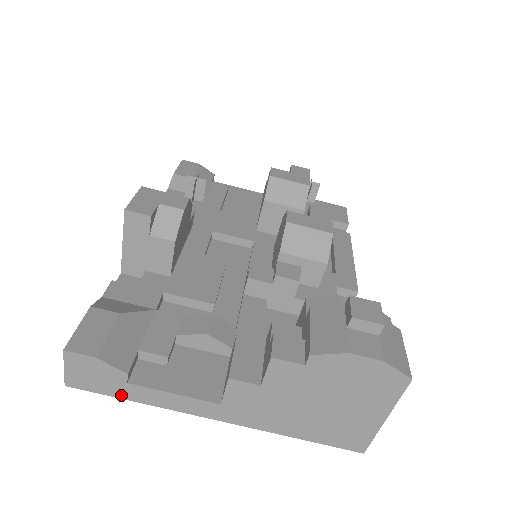
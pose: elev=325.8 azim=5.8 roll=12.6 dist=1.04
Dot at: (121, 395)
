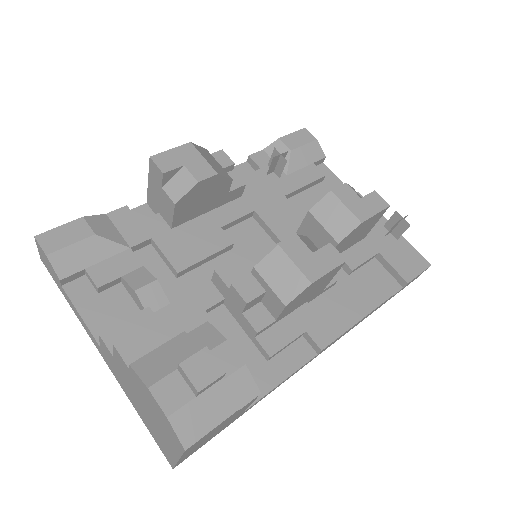
Dot at: (61, 290)
